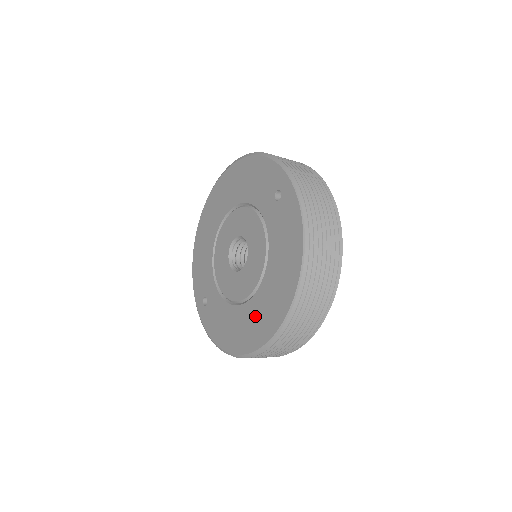
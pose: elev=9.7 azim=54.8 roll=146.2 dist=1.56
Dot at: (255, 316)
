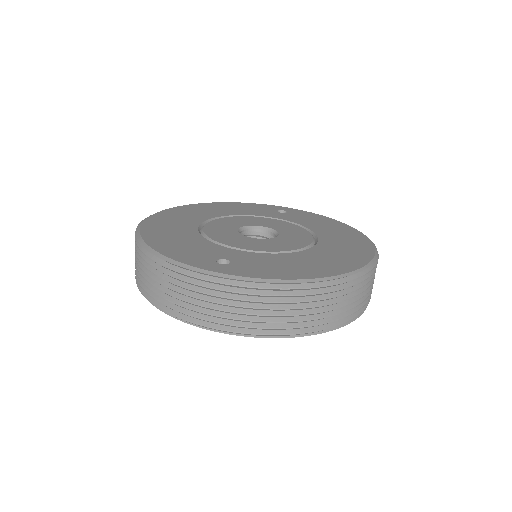
Dot at: (336, 250)
